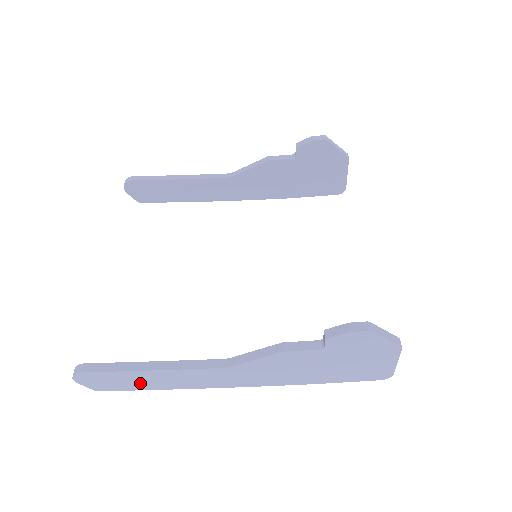
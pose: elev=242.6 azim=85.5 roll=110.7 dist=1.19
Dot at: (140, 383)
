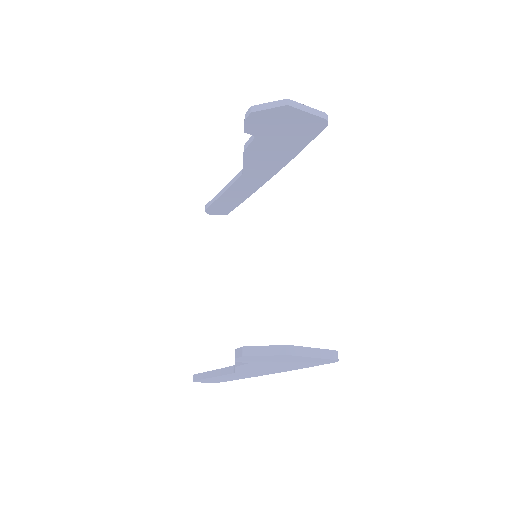
Dot at: occluded
